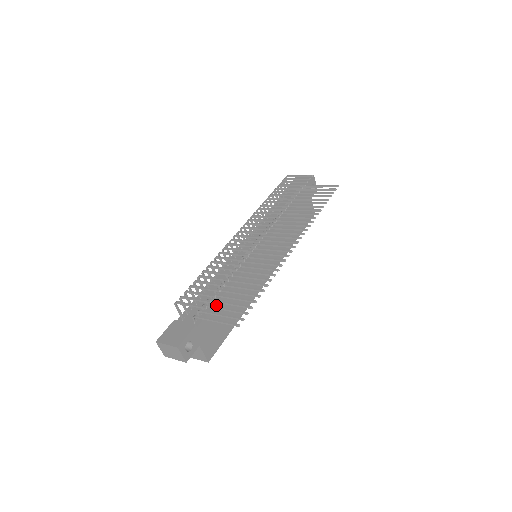
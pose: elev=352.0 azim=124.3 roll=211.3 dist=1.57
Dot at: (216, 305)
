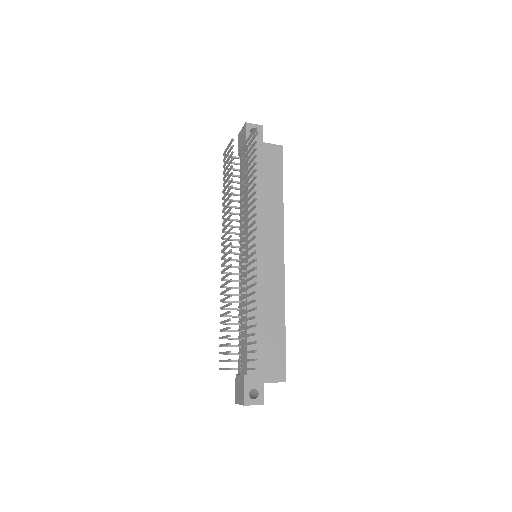
Dot at: occluded
